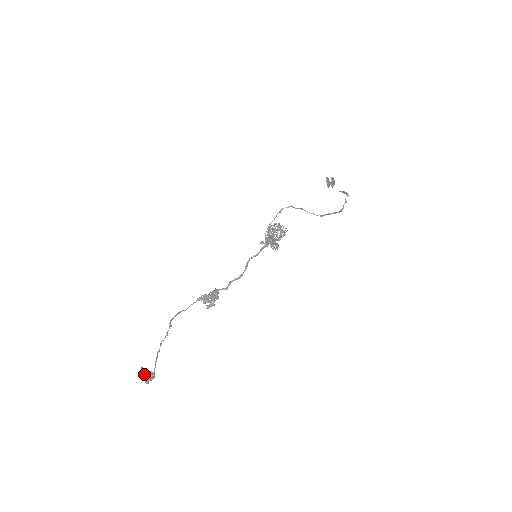
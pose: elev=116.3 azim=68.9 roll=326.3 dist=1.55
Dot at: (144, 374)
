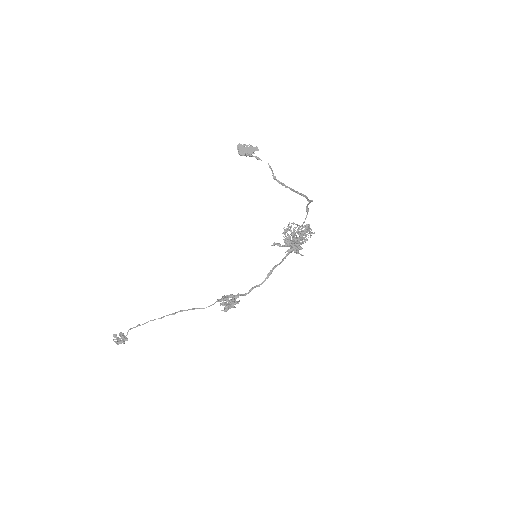
Dot at: (116, 335)
